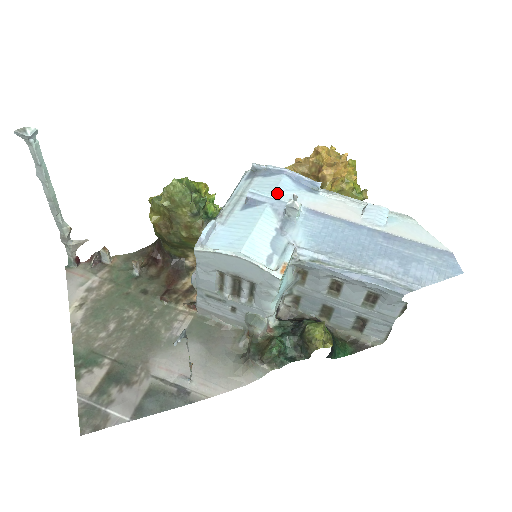
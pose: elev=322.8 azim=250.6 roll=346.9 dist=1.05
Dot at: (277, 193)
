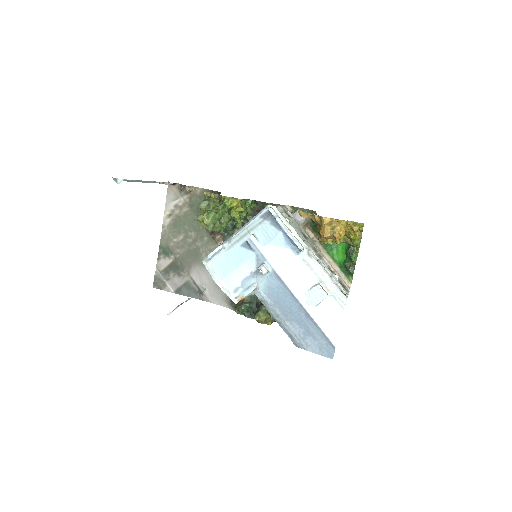
Dot at: (266, 247)
